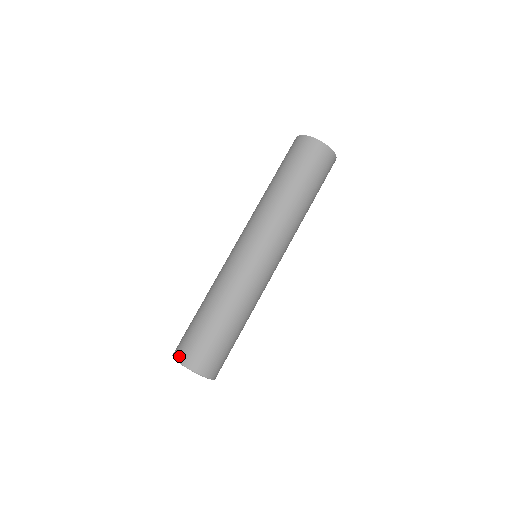
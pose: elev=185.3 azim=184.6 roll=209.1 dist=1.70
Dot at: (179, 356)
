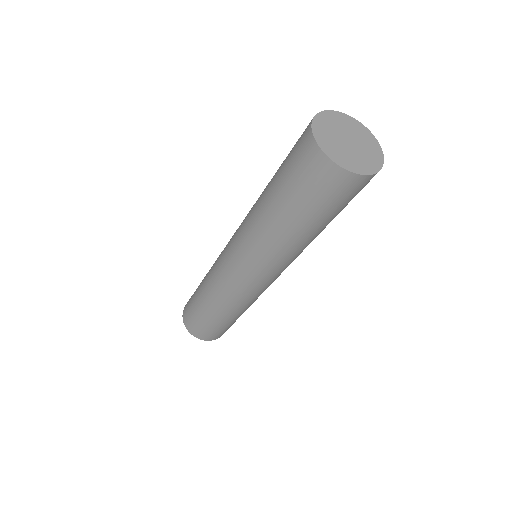
Dot at: (185, 323)
